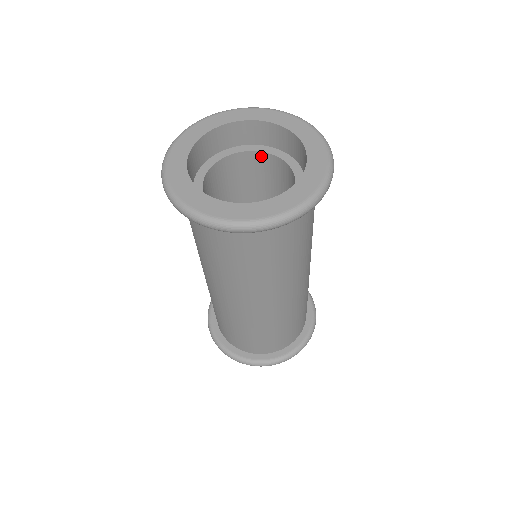
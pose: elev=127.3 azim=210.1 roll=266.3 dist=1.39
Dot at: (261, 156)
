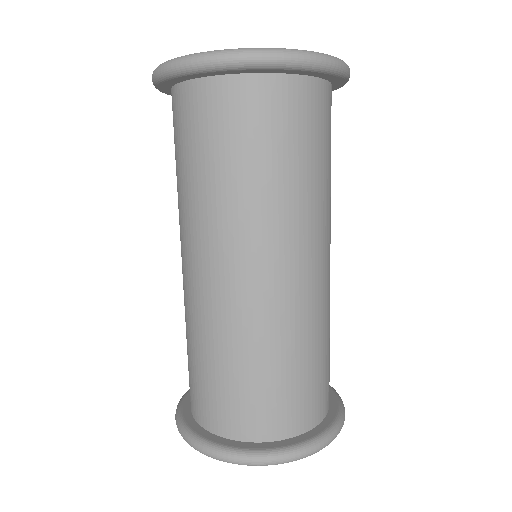
Dot at: occluded
